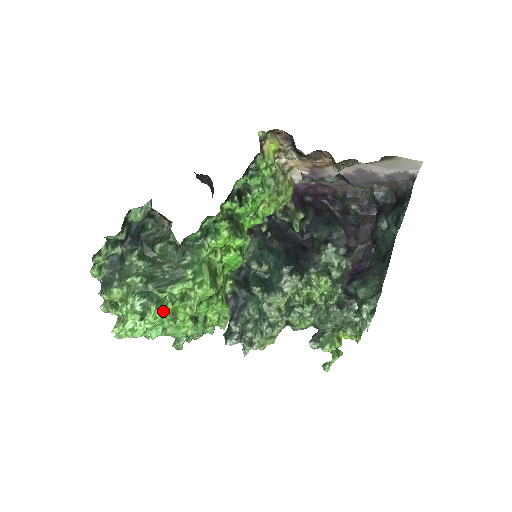
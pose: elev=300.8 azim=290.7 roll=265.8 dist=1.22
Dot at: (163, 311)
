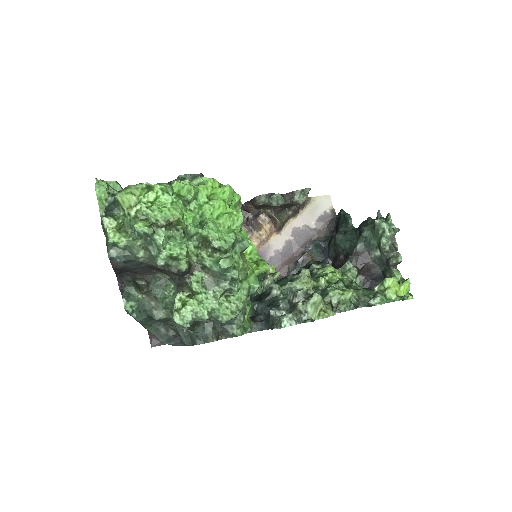
Dot at: (198, 186)
